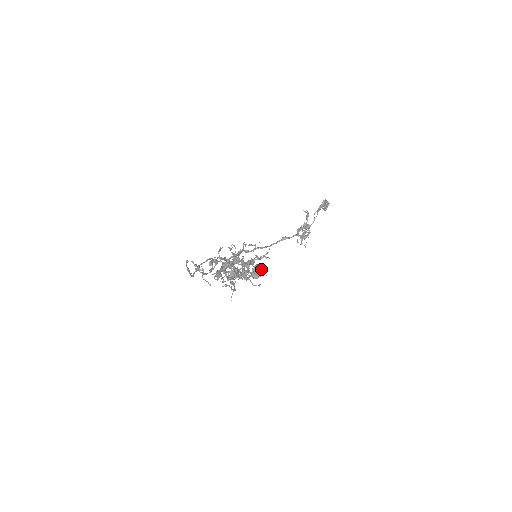
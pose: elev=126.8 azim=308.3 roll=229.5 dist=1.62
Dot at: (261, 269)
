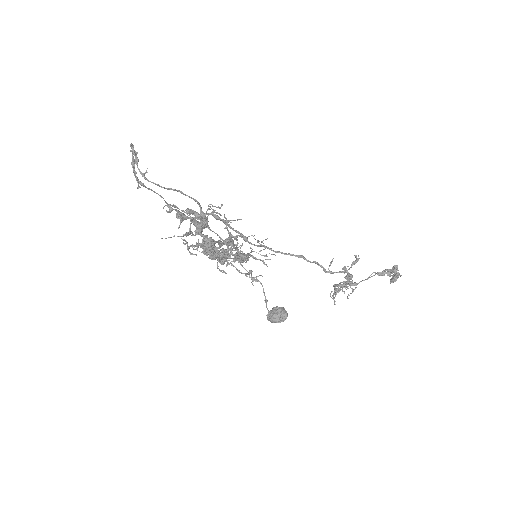
Dot at: (281, 312)
